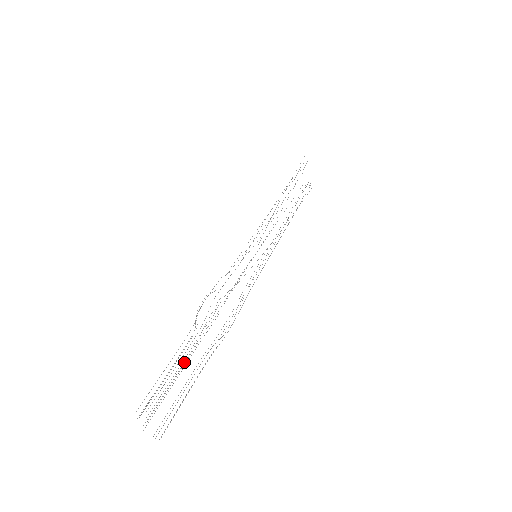
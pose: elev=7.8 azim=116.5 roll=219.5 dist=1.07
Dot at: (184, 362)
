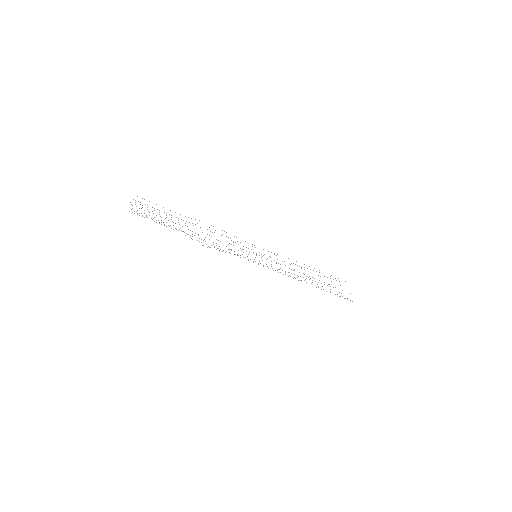
Dot at: occluded
